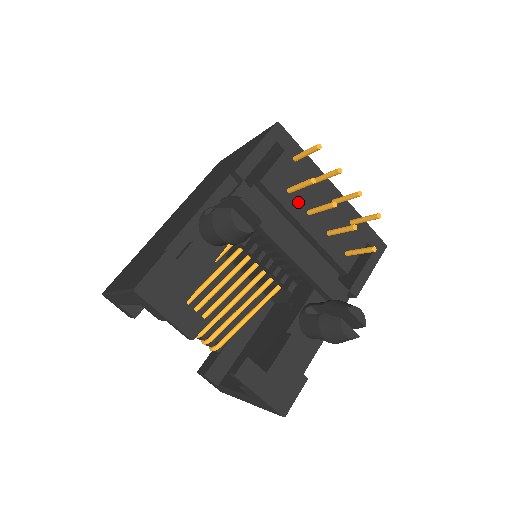
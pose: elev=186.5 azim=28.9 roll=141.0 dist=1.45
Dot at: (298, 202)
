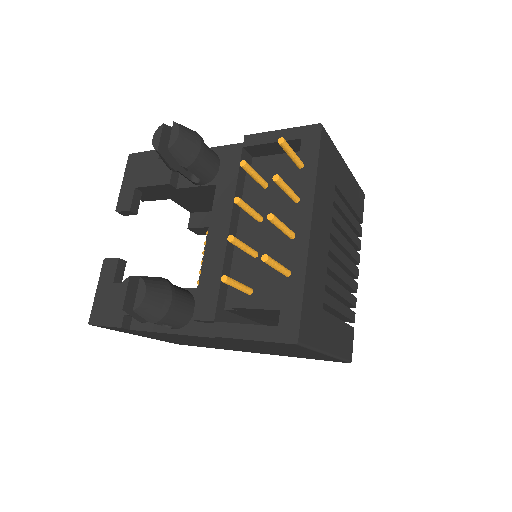
Dot at: (262, 202)
